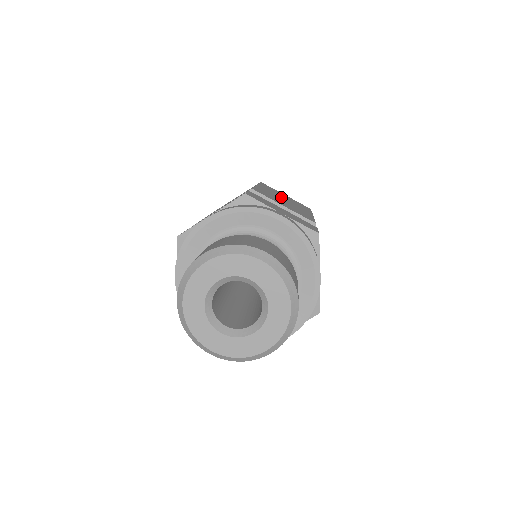
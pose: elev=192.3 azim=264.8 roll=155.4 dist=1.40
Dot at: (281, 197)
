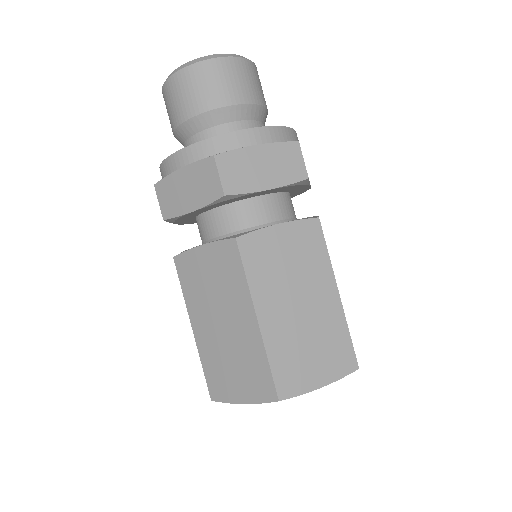
Dot at: occluded
